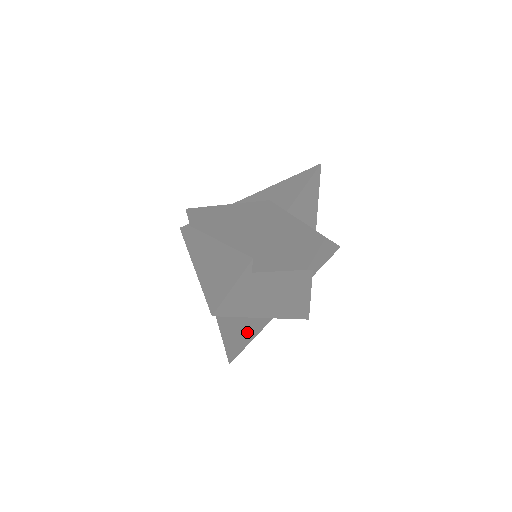
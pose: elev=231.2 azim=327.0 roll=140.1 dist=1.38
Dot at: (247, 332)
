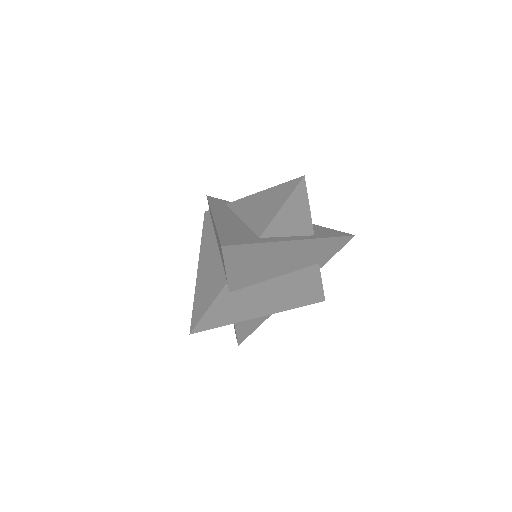
Dot at: (249, 324)
